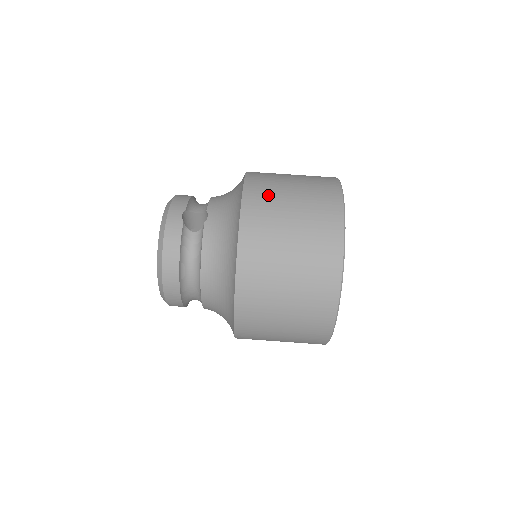
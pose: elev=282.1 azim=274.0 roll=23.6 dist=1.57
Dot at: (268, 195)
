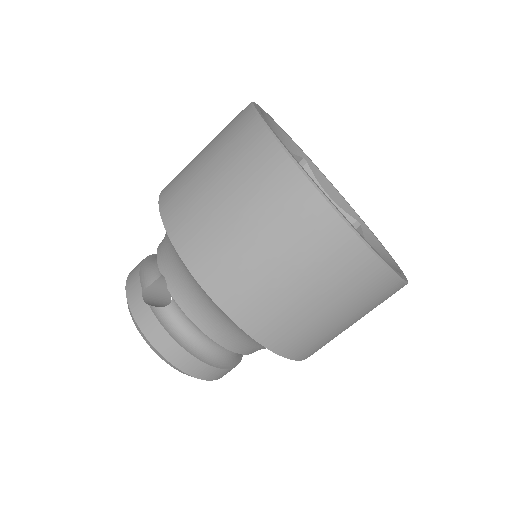
Dot at: (191, 208)
